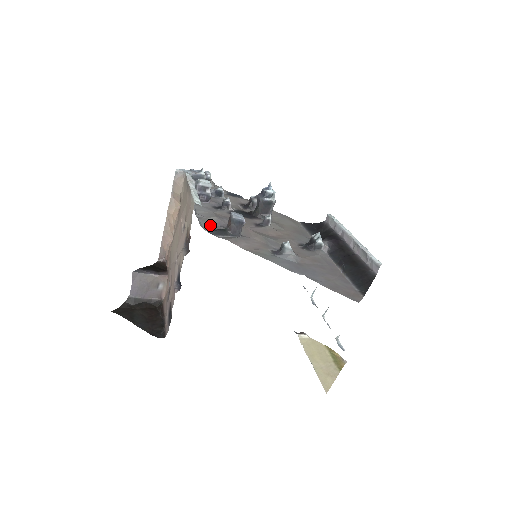
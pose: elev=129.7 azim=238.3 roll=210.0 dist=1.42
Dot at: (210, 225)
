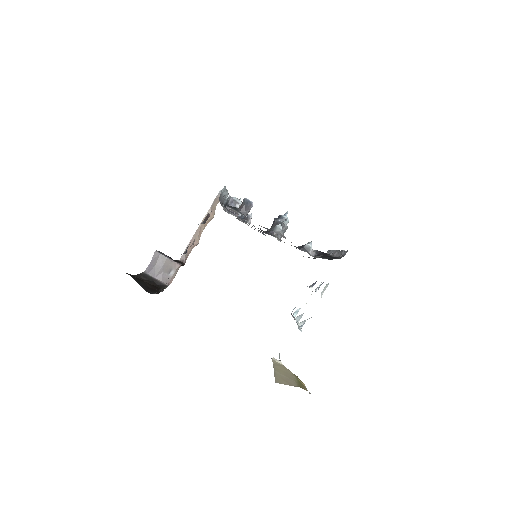
Dot at: occluded
